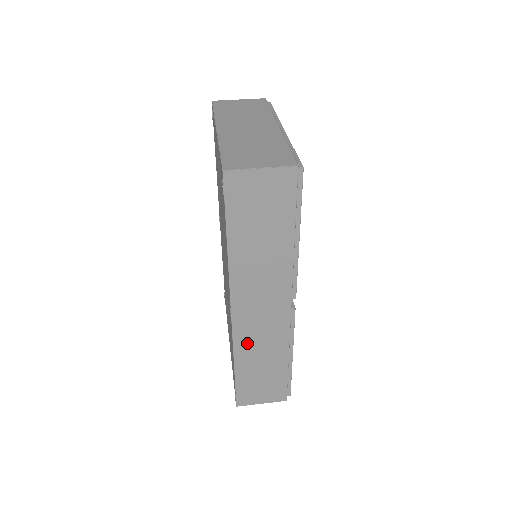
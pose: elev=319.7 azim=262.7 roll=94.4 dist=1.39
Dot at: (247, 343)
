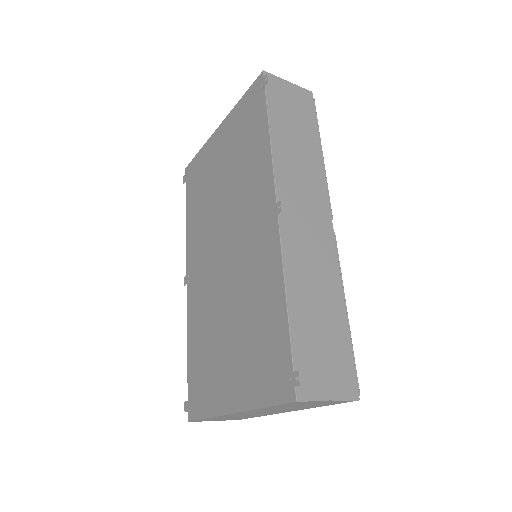
Dot at: (297, 263)
